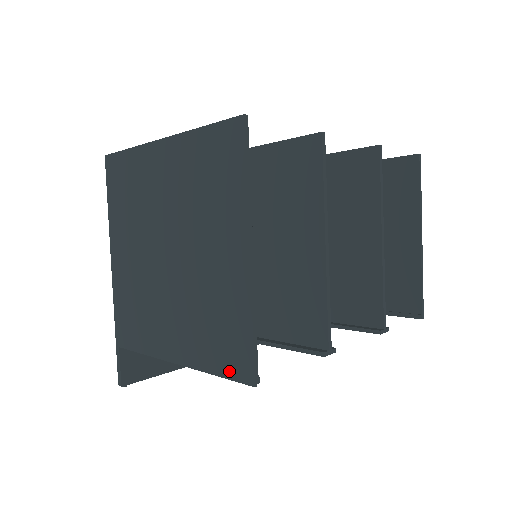
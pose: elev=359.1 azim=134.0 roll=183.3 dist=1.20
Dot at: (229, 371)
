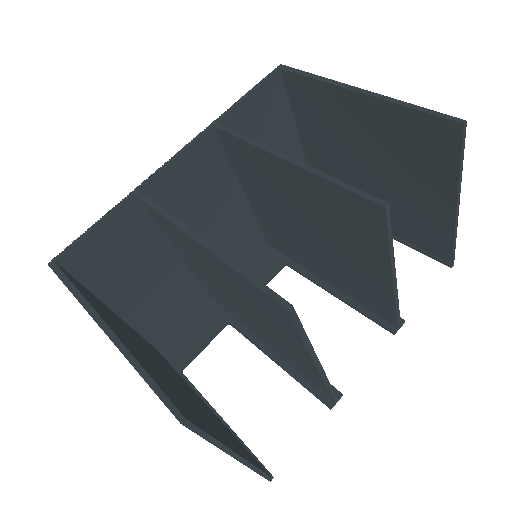
Dot at: occluded
